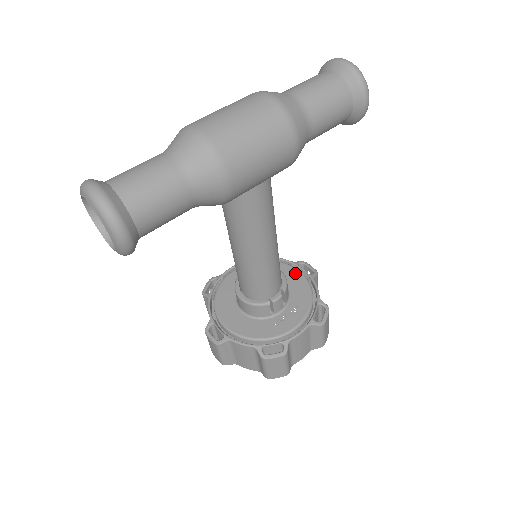
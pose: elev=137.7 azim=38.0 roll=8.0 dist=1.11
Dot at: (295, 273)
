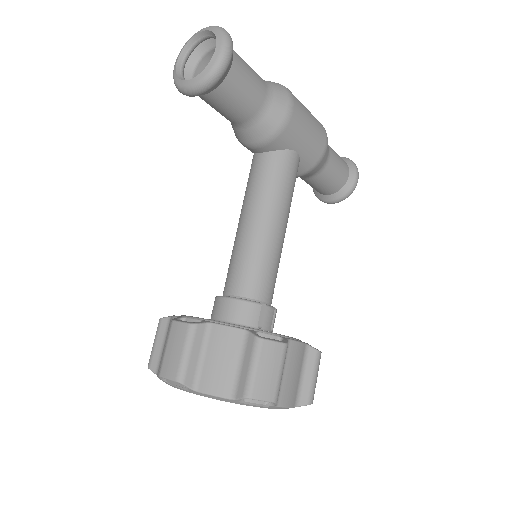
Dot at: occluded
